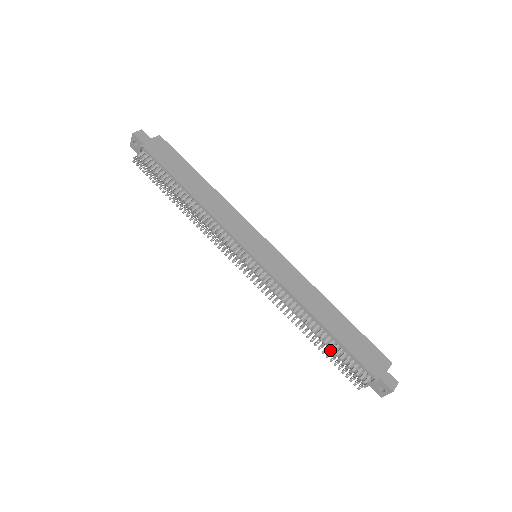
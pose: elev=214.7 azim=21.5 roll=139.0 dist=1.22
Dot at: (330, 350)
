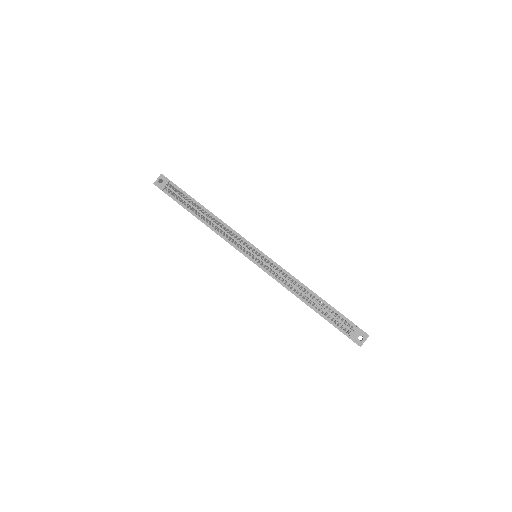
Dot at: (323, 310)
